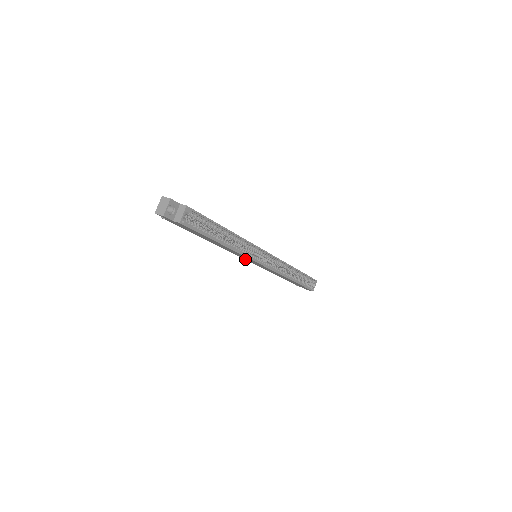
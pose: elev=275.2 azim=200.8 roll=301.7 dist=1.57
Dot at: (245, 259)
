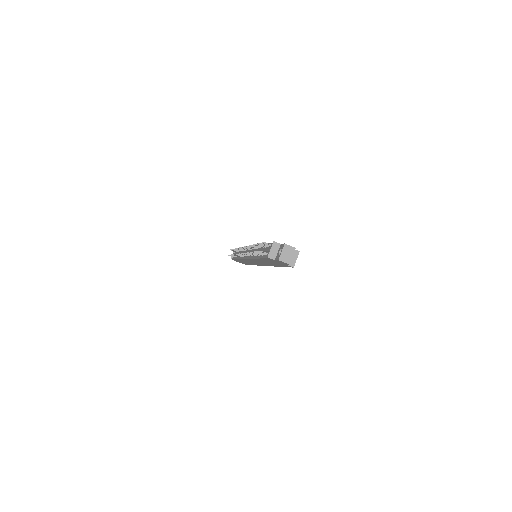
Dot at: (248, 259)
